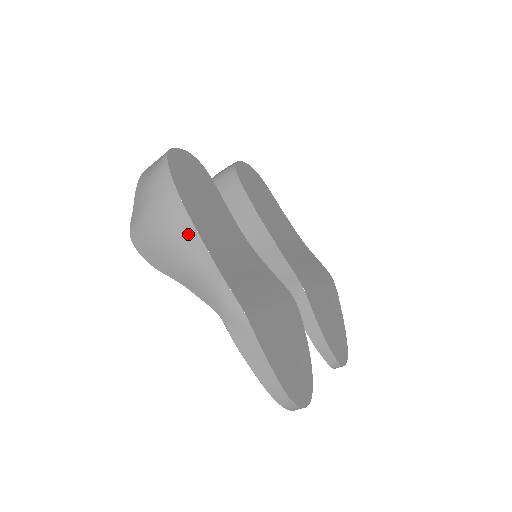
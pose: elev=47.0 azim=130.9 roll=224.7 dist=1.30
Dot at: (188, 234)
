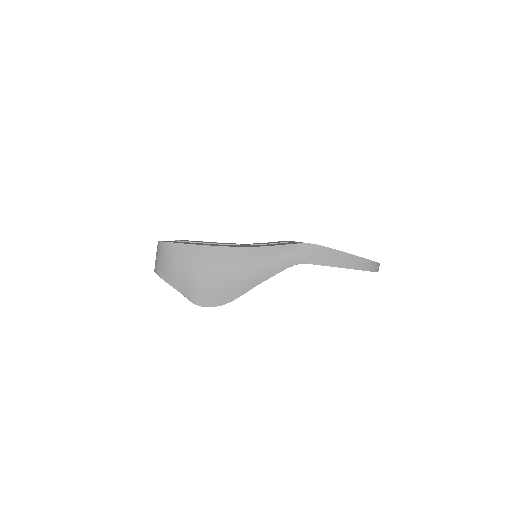
Dot at: (232, 254)
